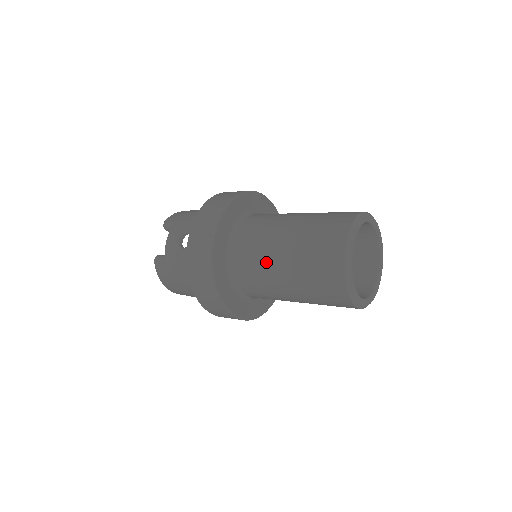
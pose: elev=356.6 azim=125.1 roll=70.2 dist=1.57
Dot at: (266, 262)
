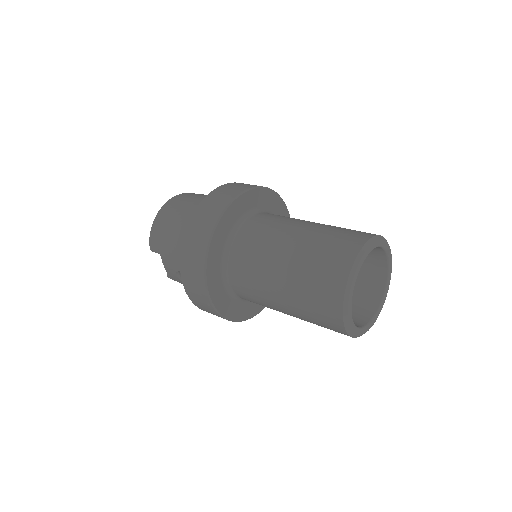
Dot at: (273, 309)
